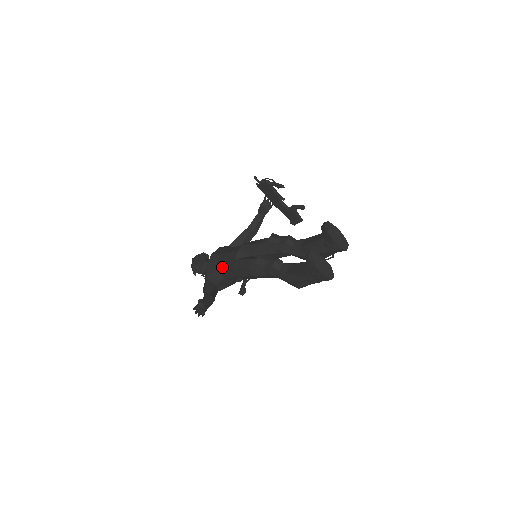
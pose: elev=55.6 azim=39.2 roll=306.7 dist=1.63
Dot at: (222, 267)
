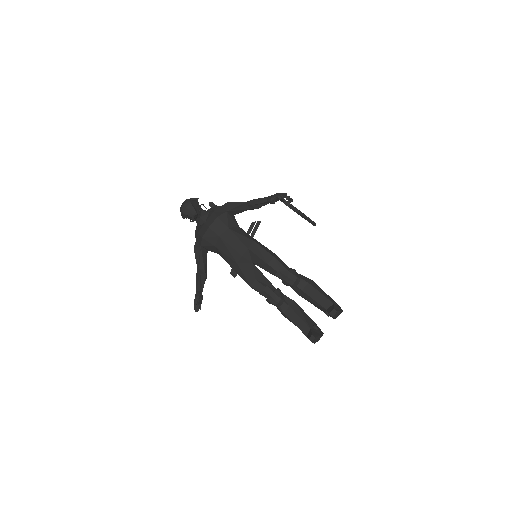
Dot at: (220, 253)
